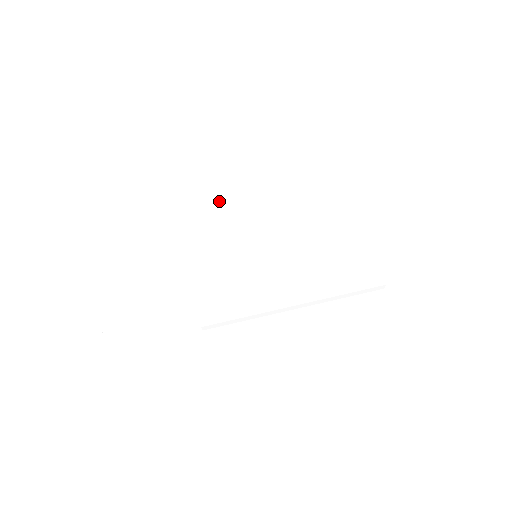
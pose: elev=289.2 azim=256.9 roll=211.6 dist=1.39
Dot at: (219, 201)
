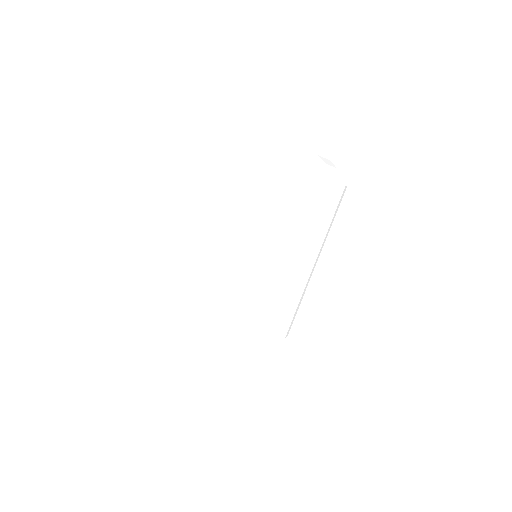
Dot at: (194, 251)
